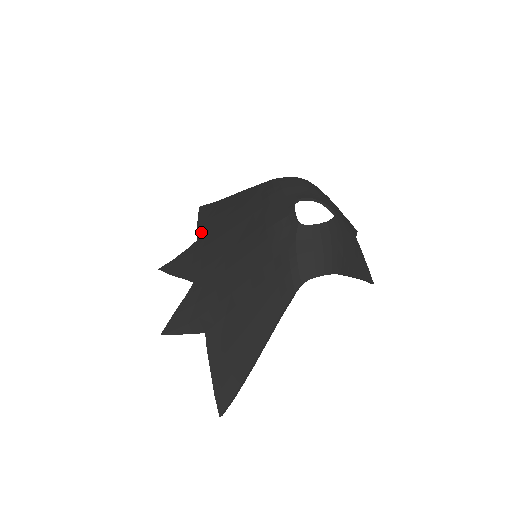
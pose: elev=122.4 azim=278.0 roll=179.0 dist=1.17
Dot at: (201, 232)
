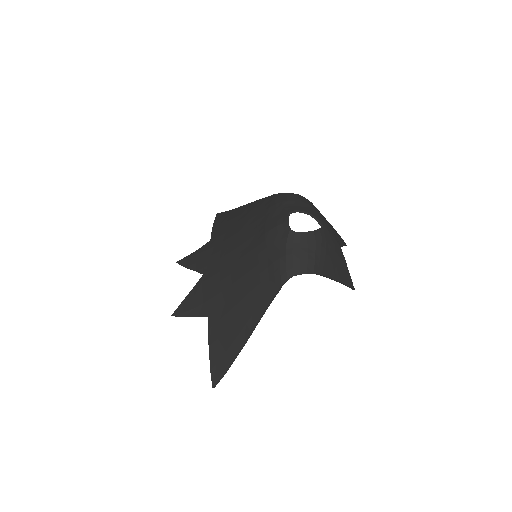
Dot at: (214, 234)
